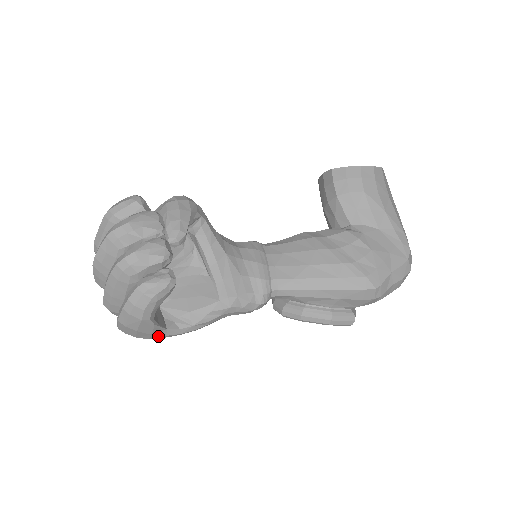
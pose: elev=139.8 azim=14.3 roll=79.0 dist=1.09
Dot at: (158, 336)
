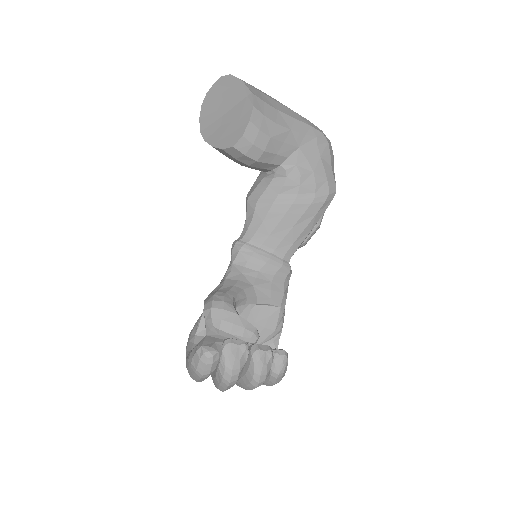
Dot at: occluded
